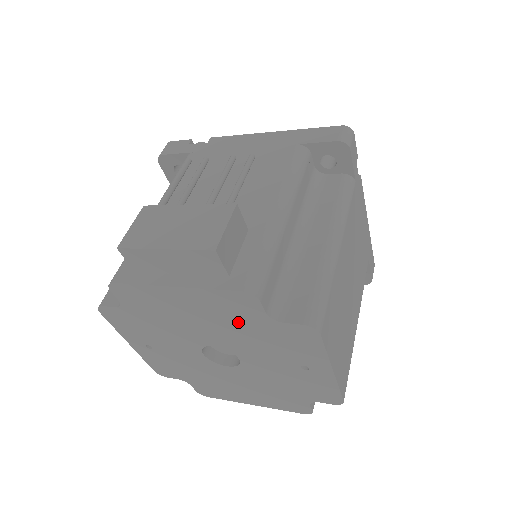
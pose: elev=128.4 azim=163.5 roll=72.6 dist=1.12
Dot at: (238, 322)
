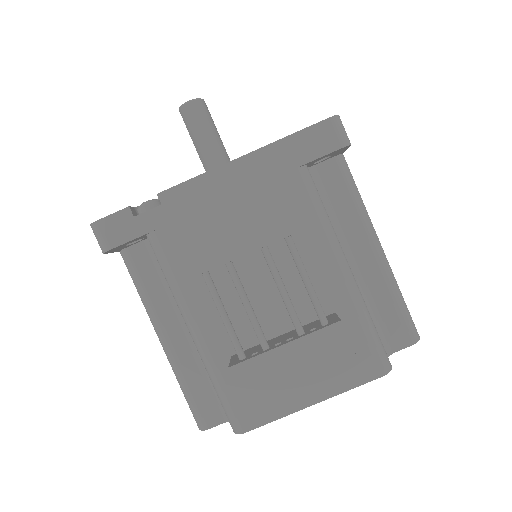
Dot at: occluded
